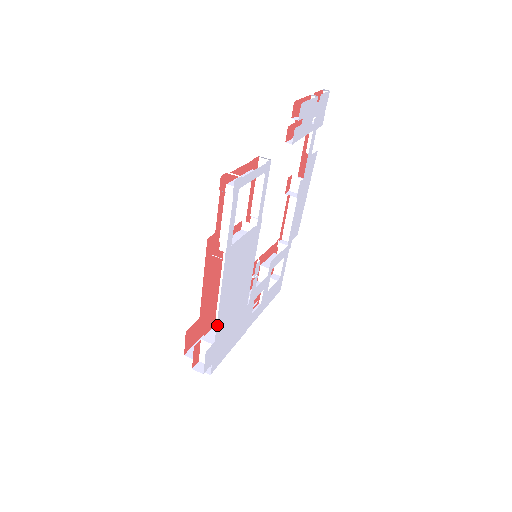
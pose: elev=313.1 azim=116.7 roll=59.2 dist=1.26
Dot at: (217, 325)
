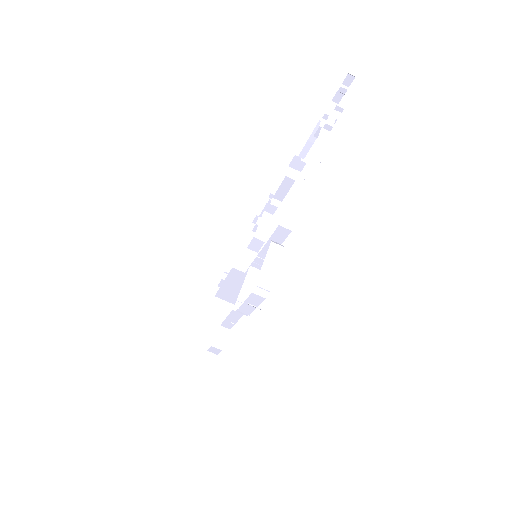
Dot at: occluded
